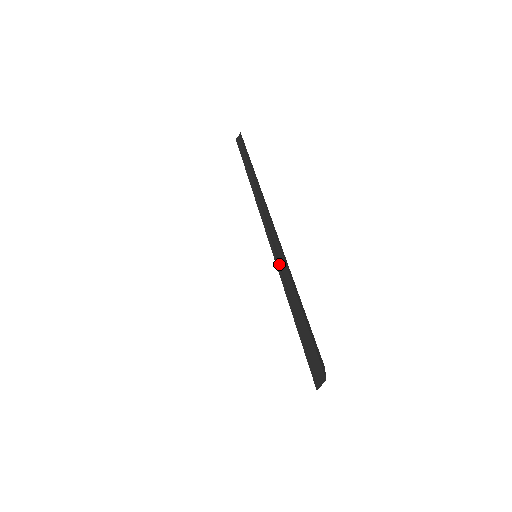
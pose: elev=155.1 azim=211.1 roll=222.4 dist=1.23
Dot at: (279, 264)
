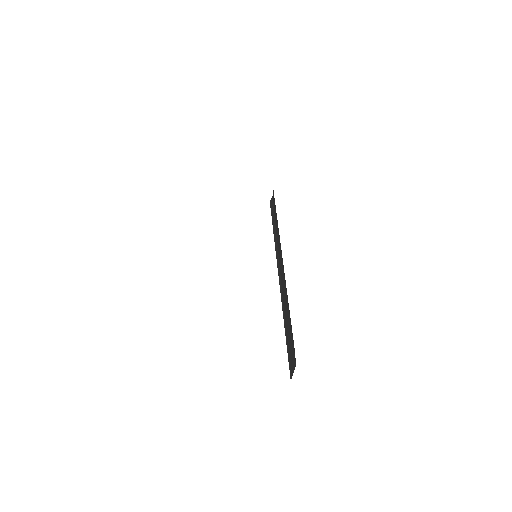
Dot at: (283, 297)
